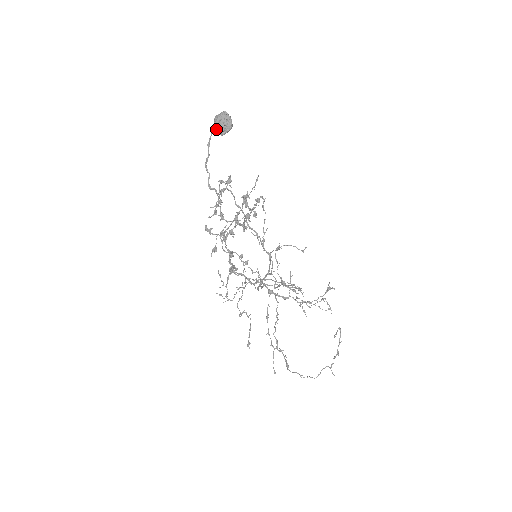
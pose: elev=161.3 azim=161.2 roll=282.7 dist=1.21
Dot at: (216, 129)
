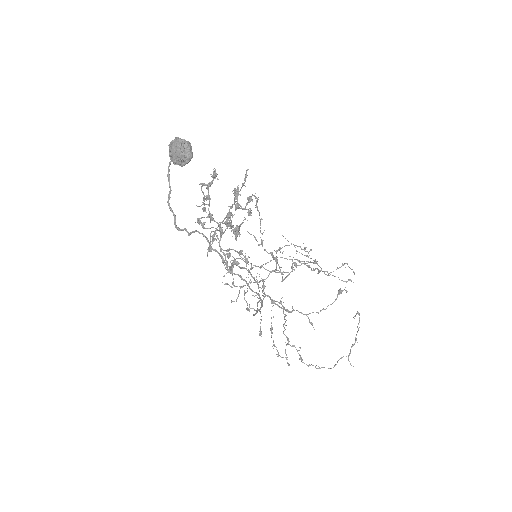
Dot at: (173, 161)
